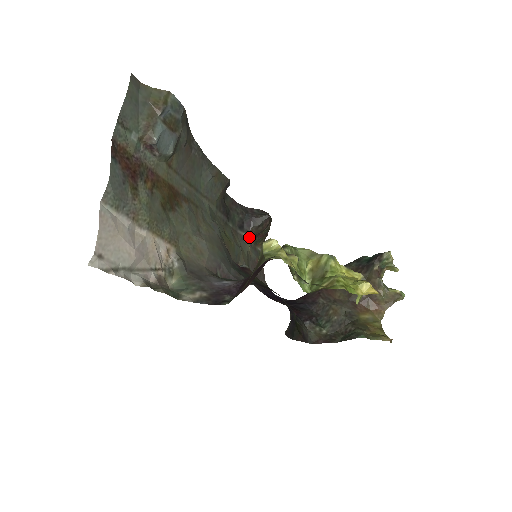
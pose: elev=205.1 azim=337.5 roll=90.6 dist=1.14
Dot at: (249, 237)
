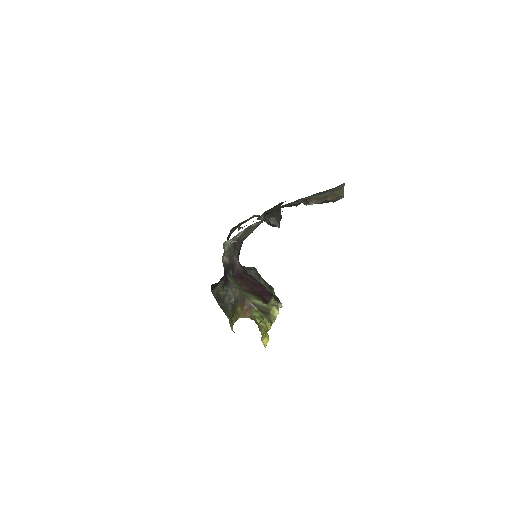
Dot at: (261, 219)
